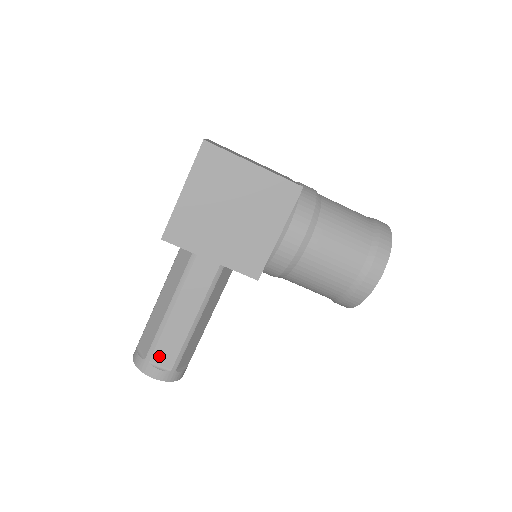
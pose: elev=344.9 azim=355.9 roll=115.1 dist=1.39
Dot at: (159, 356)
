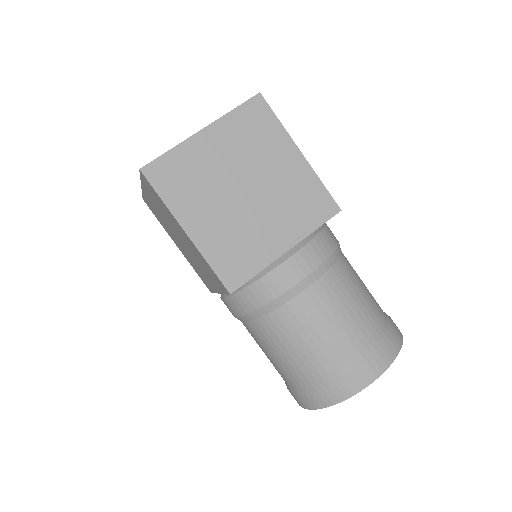
Dot at: occluded
